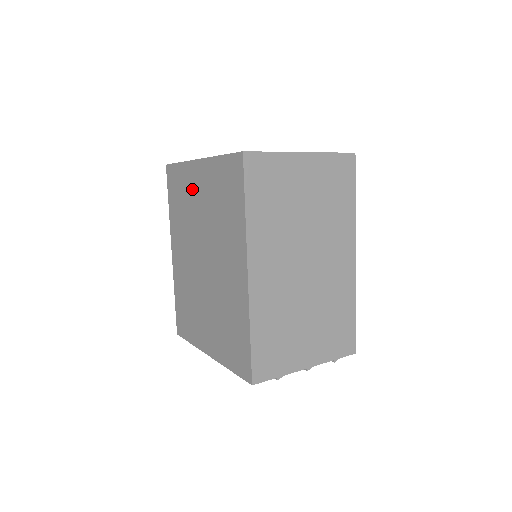
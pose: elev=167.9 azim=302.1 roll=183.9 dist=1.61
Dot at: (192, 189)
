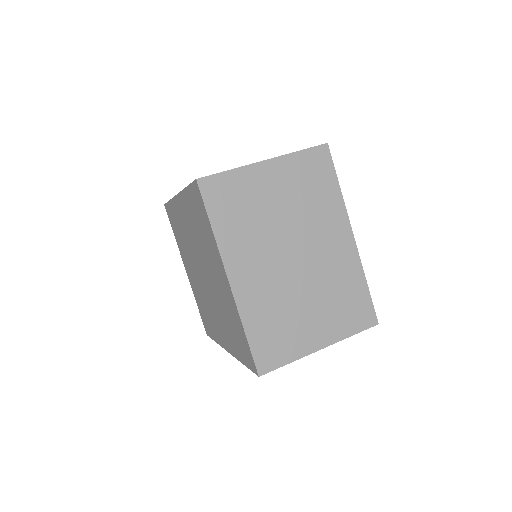
Dot at: (214, 260)
